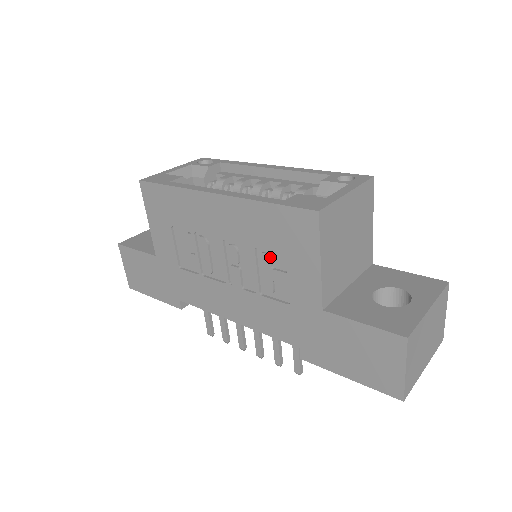
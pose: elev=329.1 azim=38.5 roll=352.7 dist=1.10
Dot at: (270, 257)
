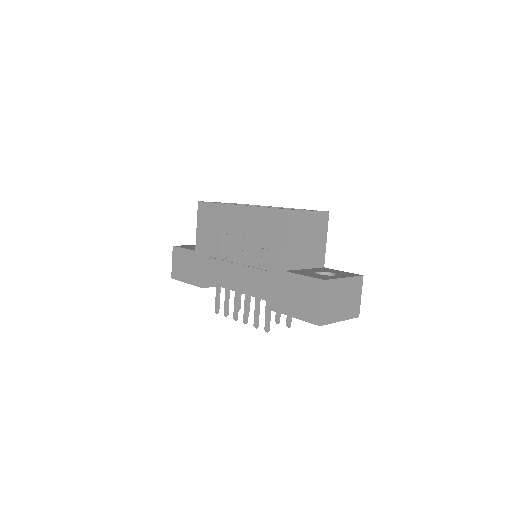
Dot at: (261, 241)
